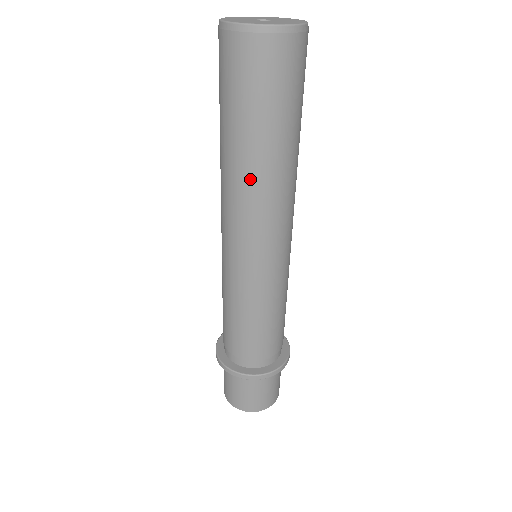
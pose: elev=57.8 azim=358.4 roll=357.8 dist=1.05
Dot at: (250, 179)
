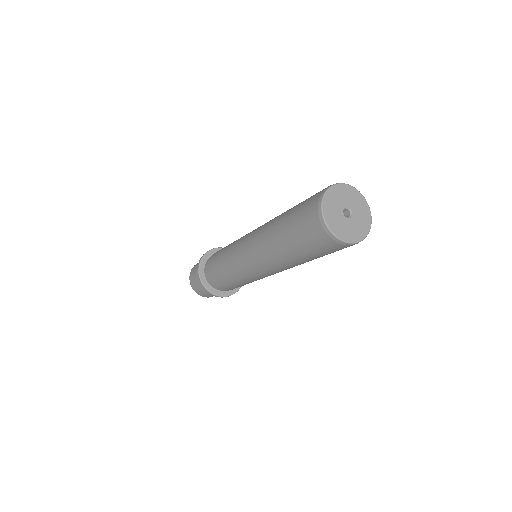
Dot at: (292, 266)
